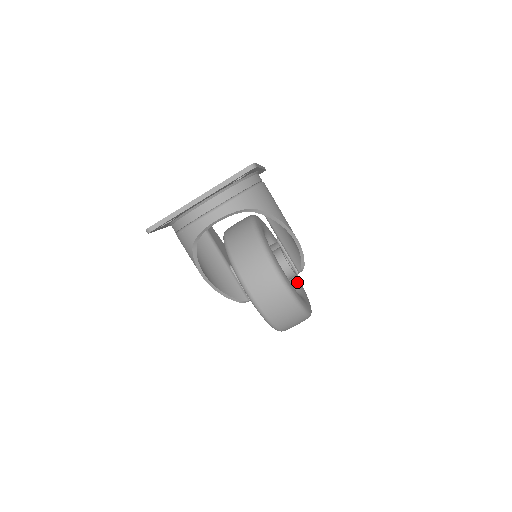
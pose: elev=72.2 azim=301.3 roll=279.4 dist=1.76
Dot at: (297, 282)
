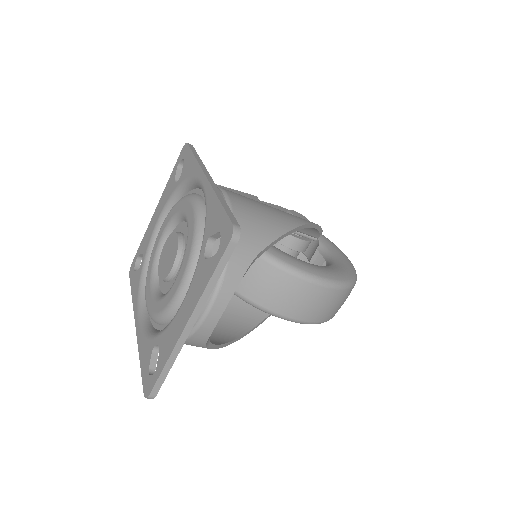
Dot at: occluded
